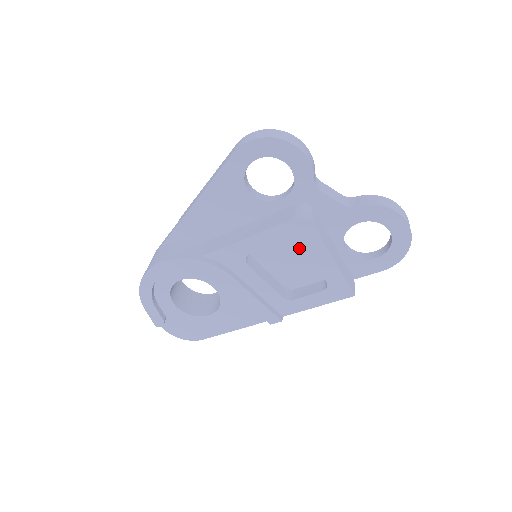
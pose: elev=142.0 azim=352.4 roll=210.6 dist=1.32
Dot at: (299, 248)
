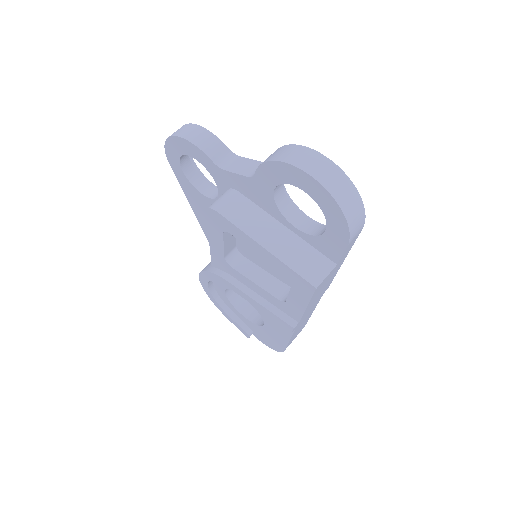
Dot at: occluded
